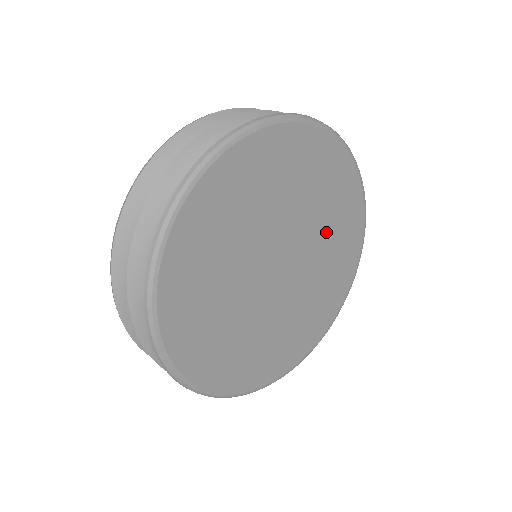
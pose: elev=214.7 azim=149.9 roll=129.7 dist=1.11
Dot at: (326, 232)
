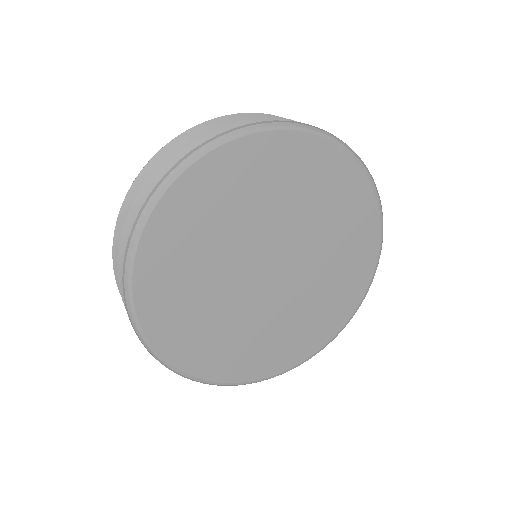
Dot at: (330, 254)
